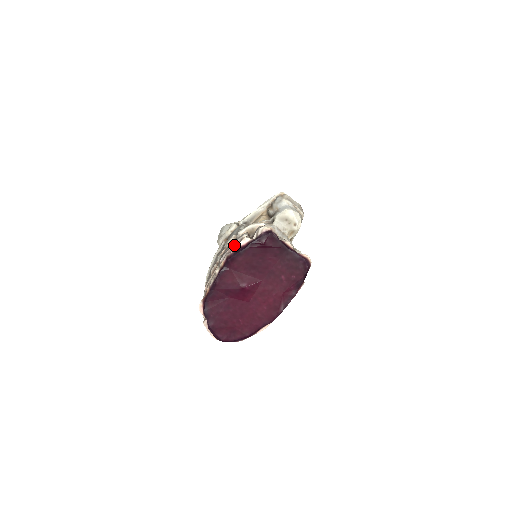
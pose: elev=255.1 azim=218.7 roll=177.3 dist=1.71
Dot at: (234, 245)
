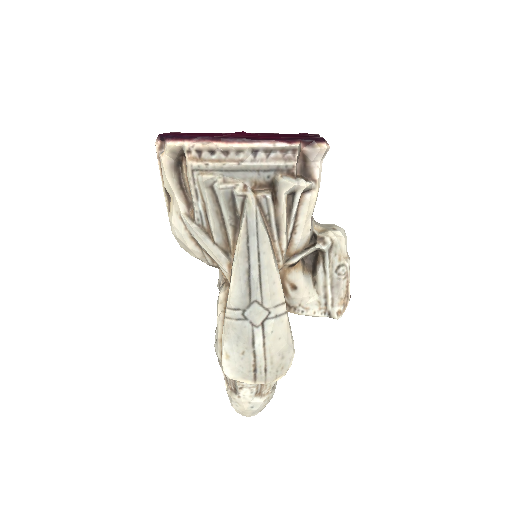
Dot at: occluded
